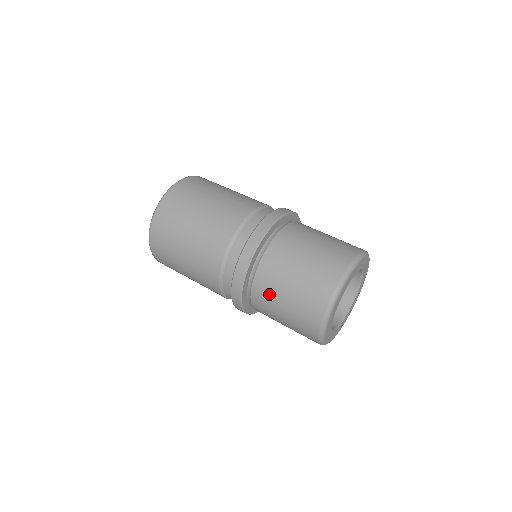
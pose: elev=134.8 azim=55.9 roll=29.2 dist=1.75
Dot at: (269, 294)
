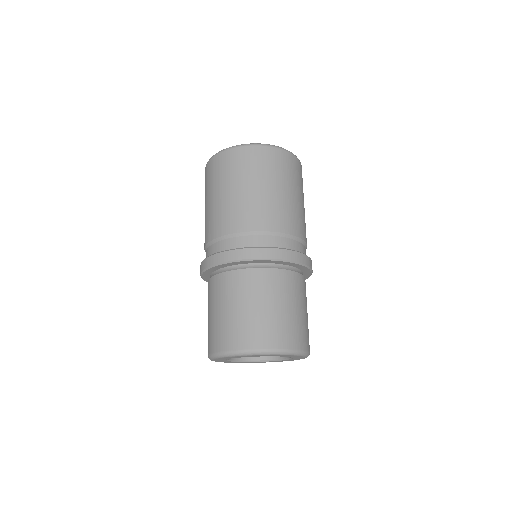
Dot at: (217, 294)
